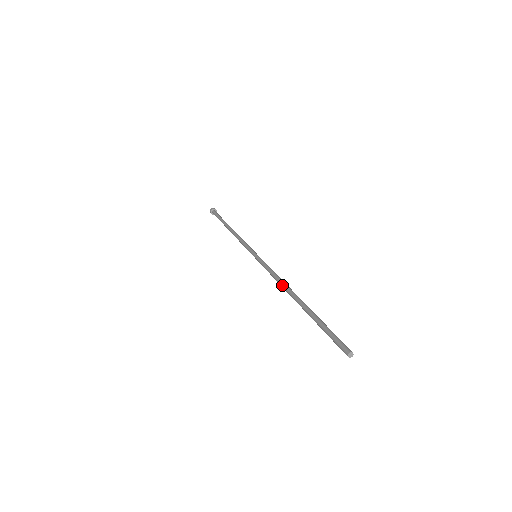
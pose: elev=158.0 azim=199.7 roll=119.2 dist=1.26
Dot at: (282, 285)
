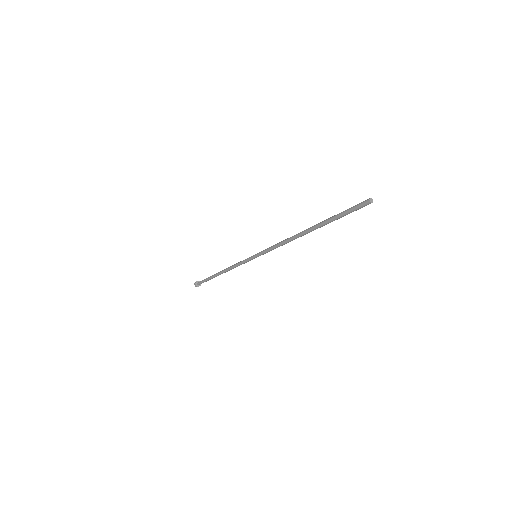
Dot at: (292, 236)
